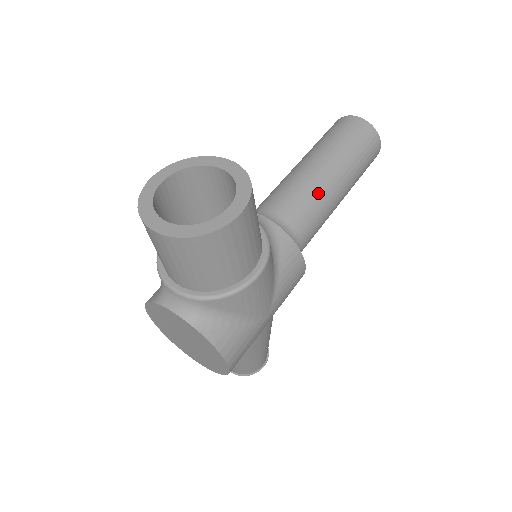
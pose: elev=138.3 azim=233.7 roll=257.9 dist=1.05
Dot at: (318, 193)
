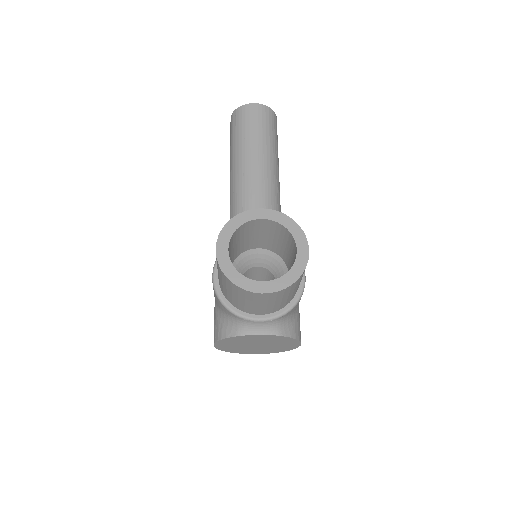
Dot at: (272, 185)
